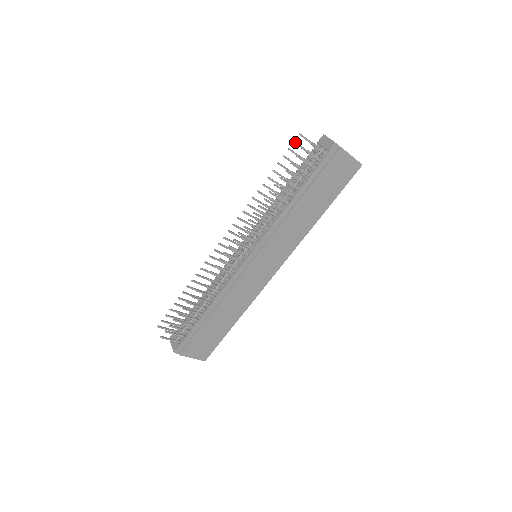
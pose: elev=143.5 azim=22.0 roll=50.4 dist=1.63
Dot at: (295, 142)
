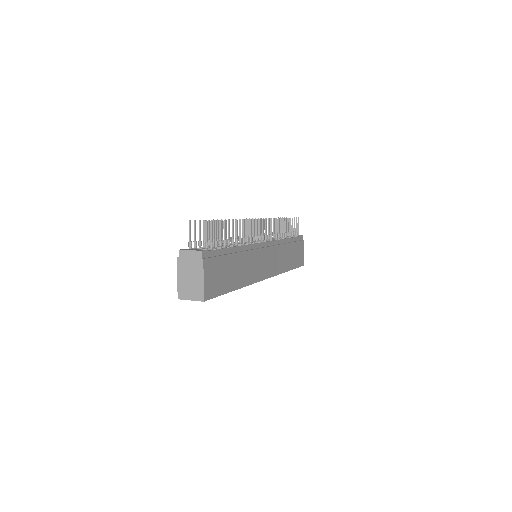
Dot at: occluded
